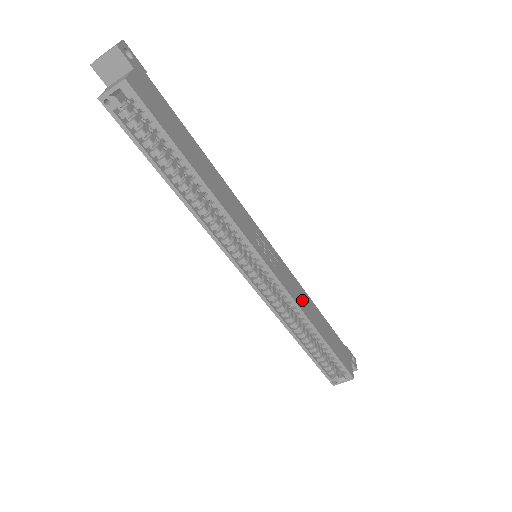
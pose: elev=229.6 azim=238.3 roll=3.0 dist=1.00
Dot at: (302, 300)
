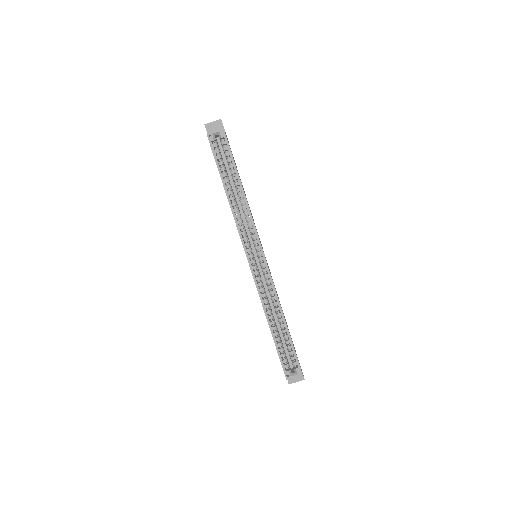
Dot at: occluded
